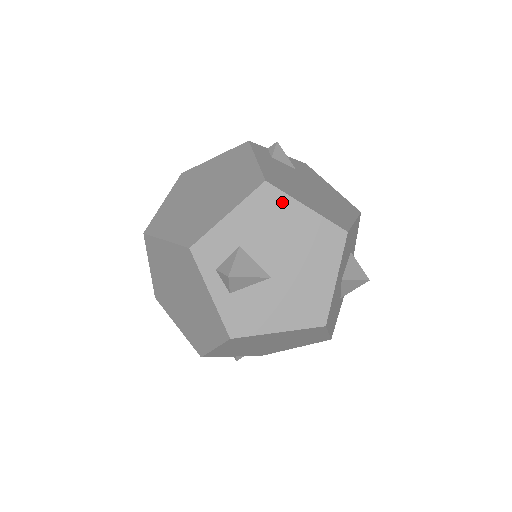
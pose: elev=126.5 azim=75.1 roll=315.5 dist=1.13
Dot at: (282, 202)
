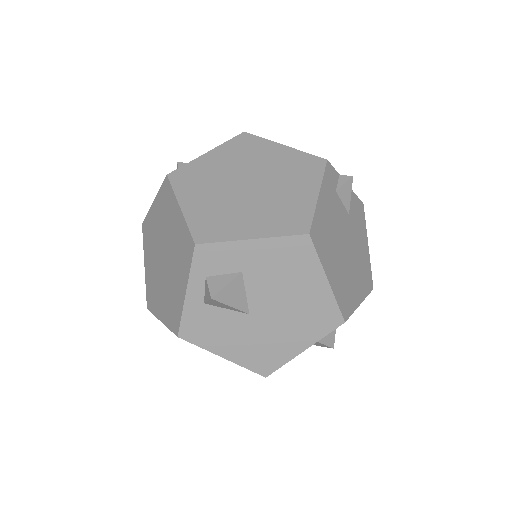
Dot at: (309, 262)
